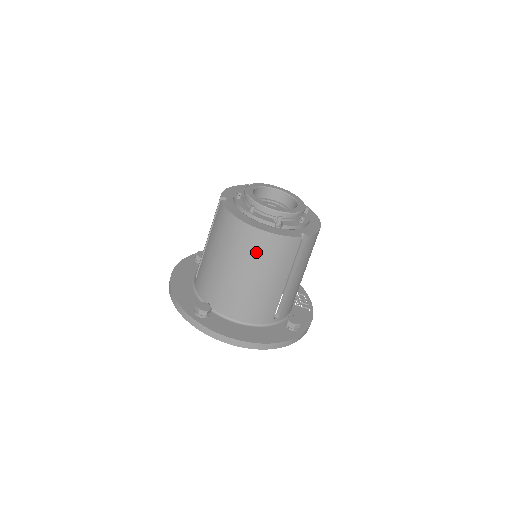
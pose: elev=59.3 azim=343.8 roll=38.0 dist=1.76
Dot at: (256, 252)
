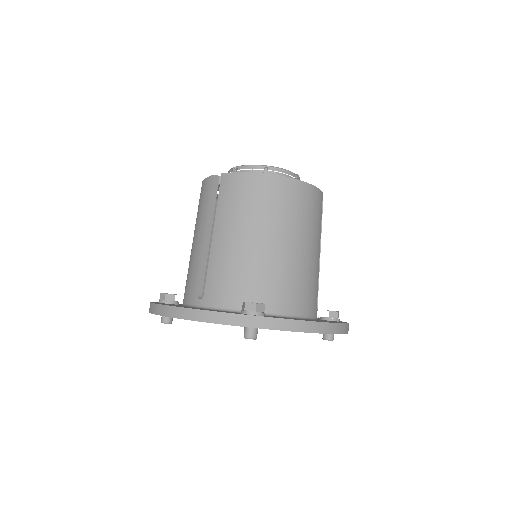
Dot at: (295, 209)
